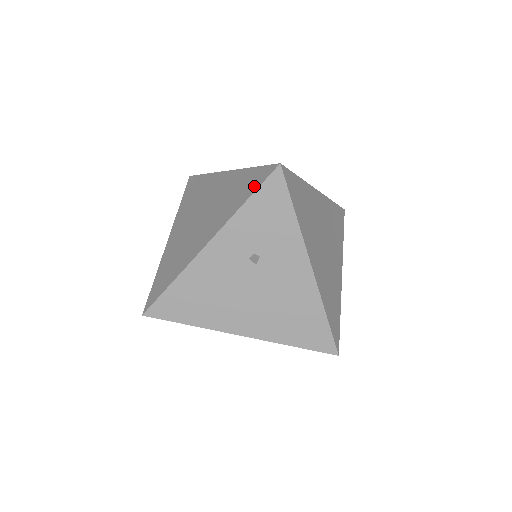
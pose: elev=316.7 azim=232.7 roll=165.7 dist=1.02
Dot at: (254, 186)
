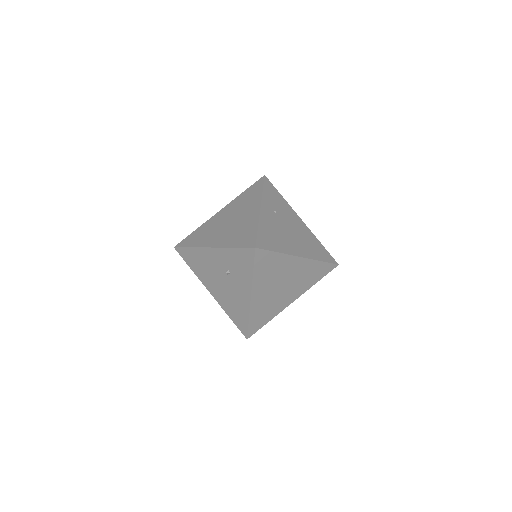
Dot at: (243, 244)
